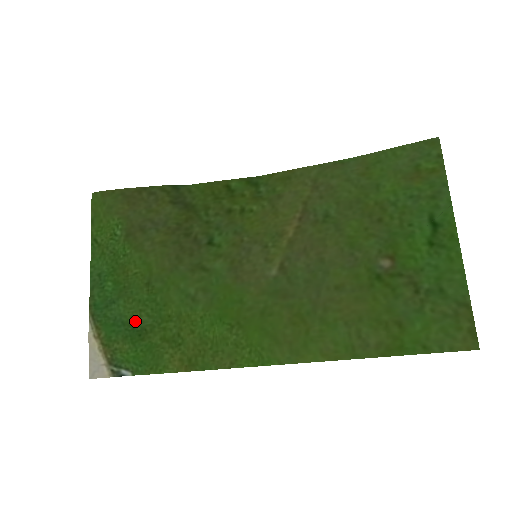
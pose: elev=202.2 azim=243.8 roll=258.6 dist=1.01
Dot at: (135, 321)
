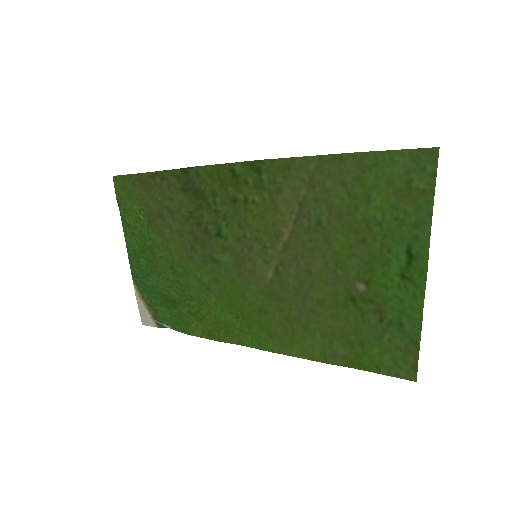
Dot at: (167, 293)
